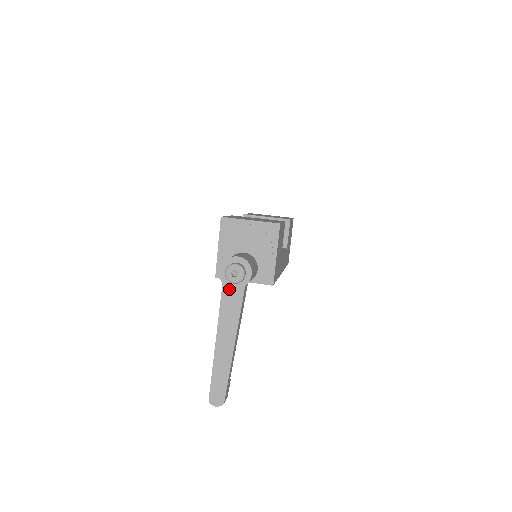
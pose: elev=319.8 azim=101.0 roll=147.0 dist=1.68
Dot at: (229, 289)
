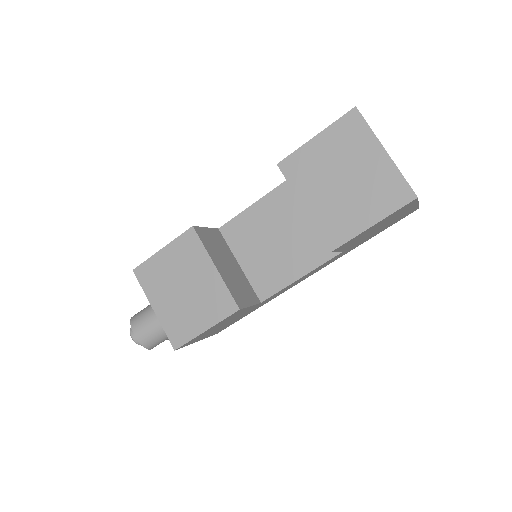
Dot at: occluded
